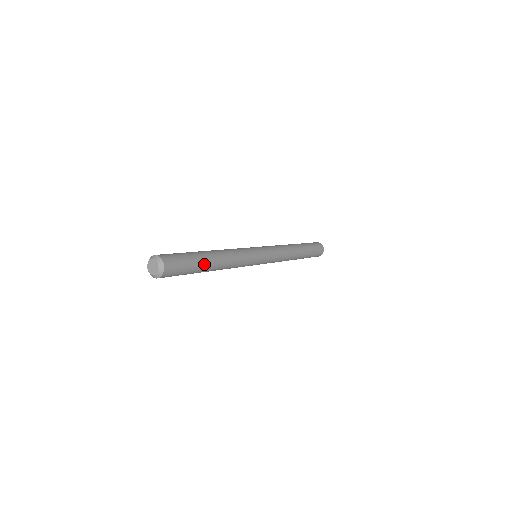
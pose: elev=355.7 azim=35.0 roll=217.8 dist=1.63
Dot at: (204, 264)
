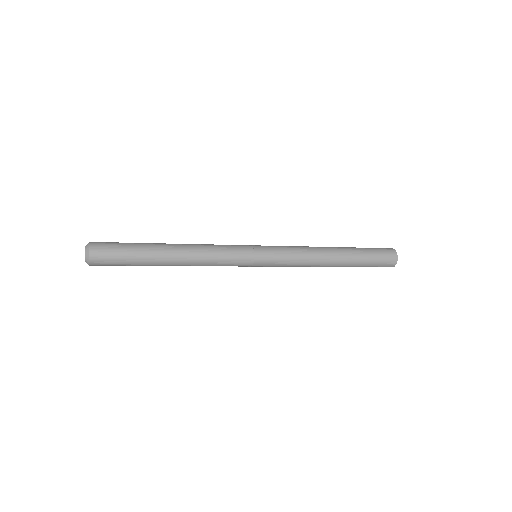
Dot at: (151, 251)
